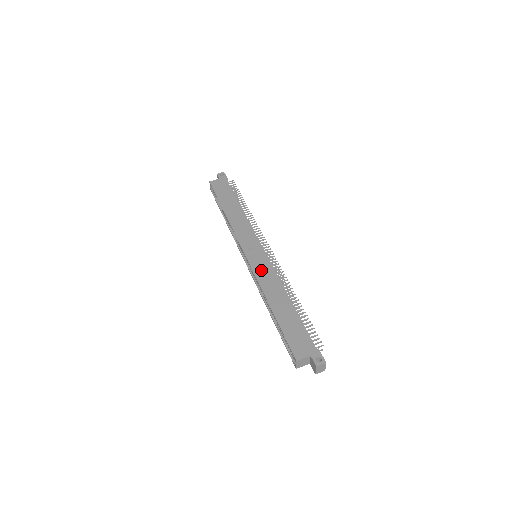
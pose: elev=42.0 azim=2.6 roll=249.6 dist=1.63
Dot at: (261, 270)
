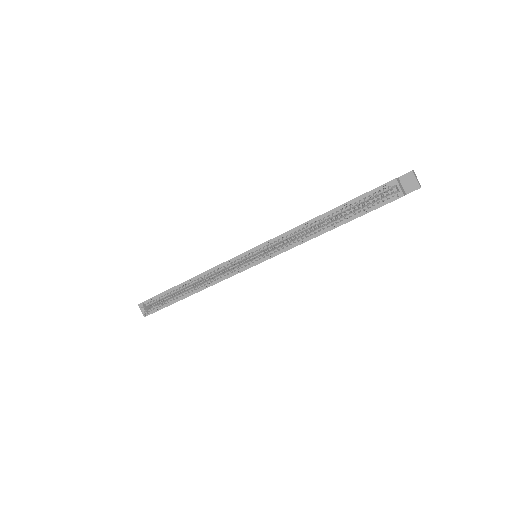
Dot at: occluded
